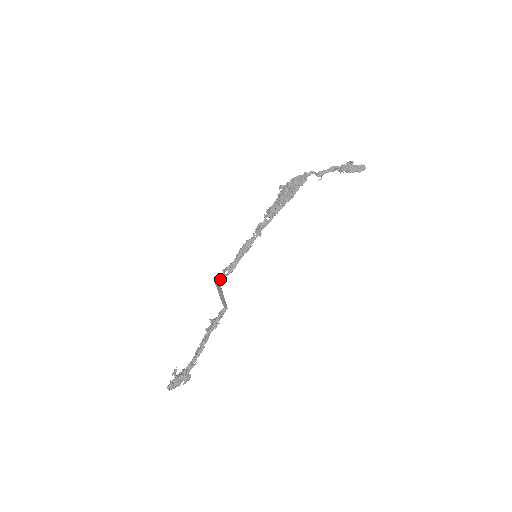
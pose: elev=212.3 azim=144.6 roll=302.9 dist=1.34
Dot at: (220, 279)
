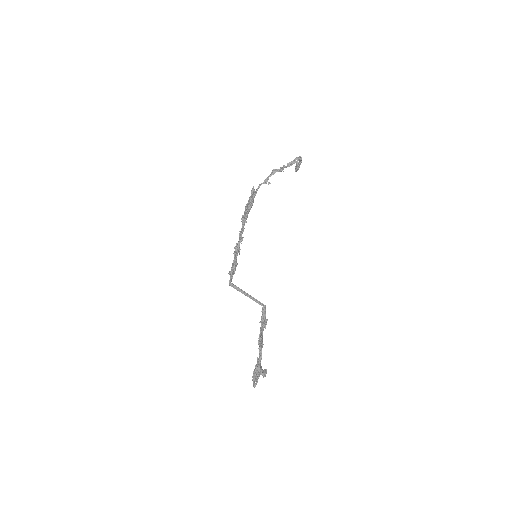
Dot at: (230, 280)
